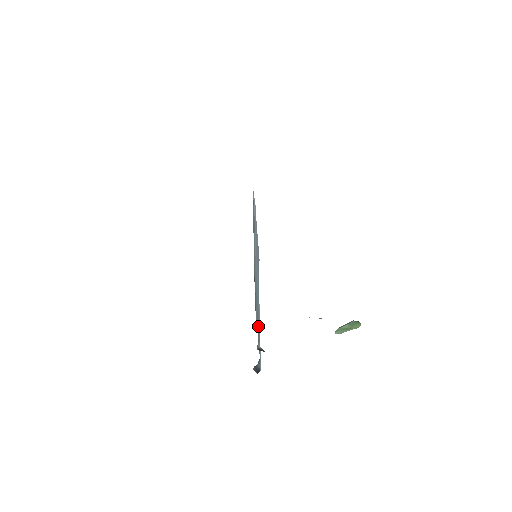
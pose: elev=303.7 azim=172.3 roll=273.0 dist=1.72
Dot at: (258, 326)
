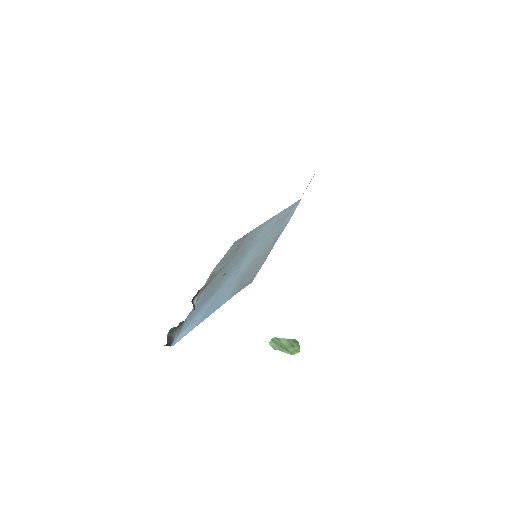
Dot at: (208, 297)
